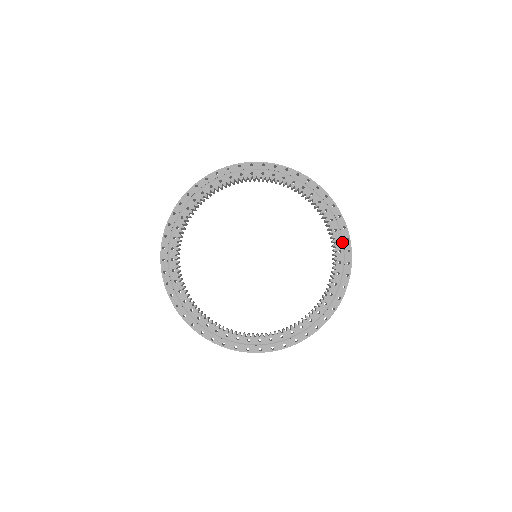
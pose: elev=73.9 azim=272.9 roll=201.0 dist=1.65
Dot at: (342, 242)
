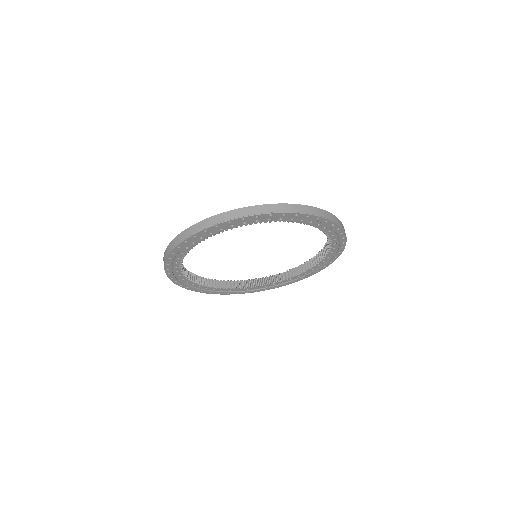
Dot at: (323, 224)
